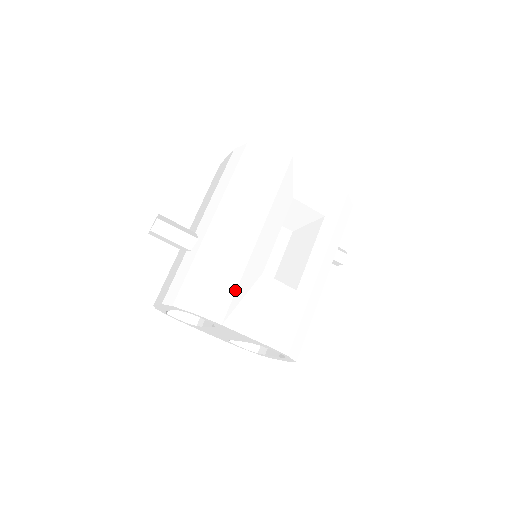
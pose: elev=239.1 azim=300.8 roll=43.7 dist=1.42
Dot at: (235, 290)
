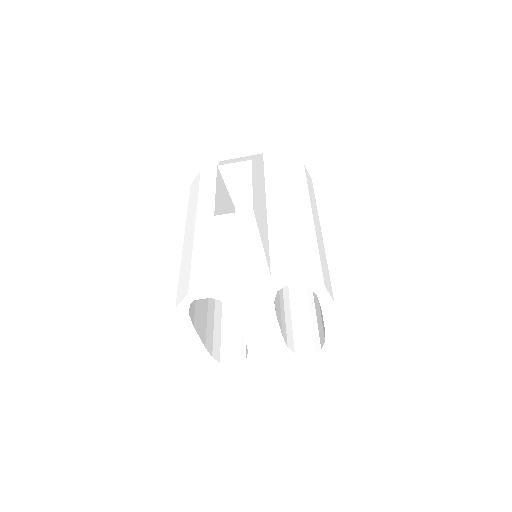
Dot at: occluded
